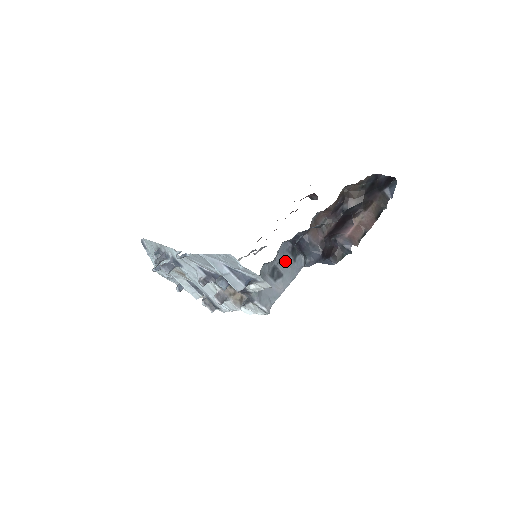
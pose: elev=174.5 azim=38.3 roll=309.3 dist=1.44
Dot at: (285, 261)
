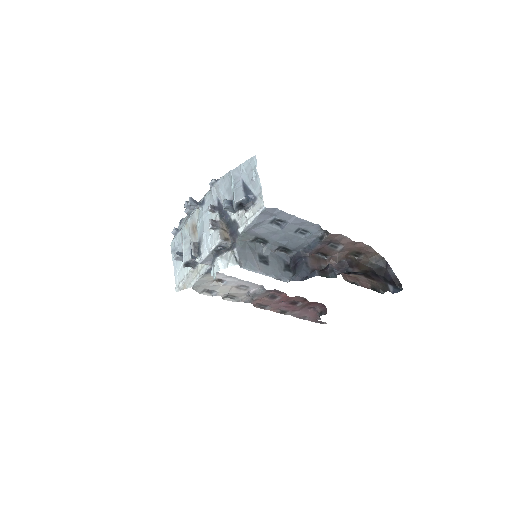
Dot at: (277, 262)
